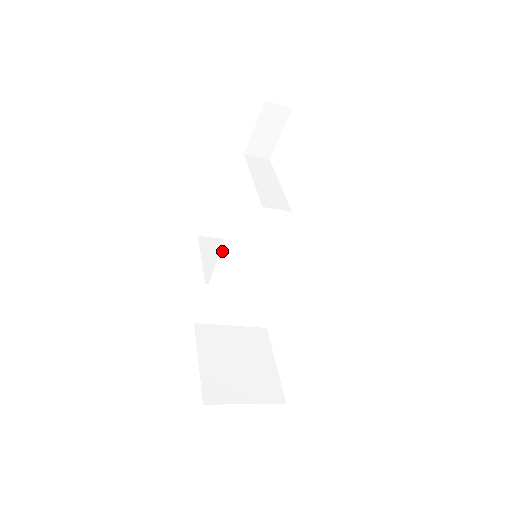
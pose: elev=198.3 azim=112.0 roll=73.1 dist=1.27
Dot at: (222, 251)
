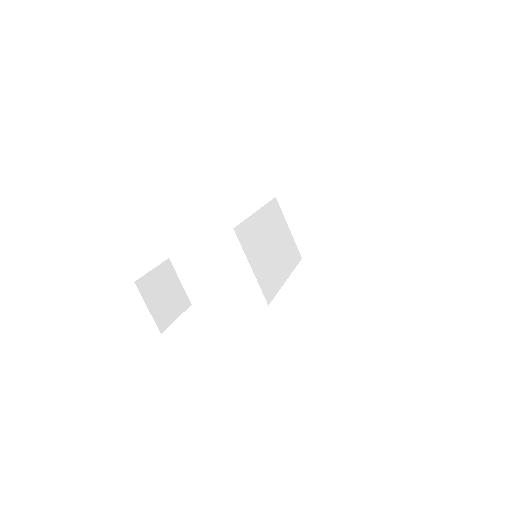
Dot at: (268, 204)
